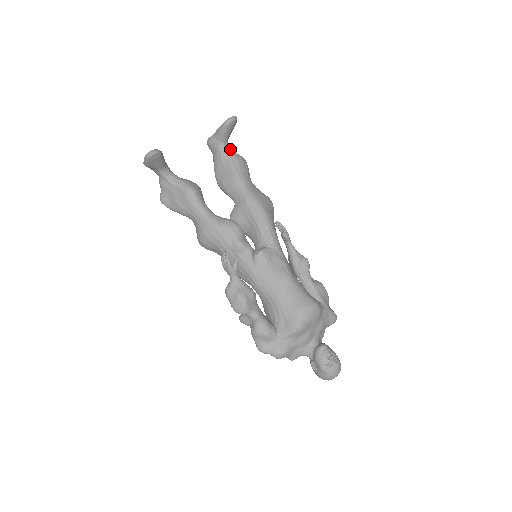
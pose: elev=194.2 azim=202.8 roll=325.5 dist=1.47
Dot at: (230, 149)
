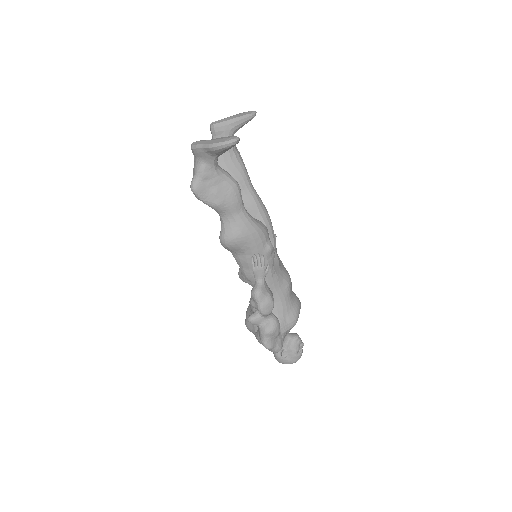
Dot at: occluded
